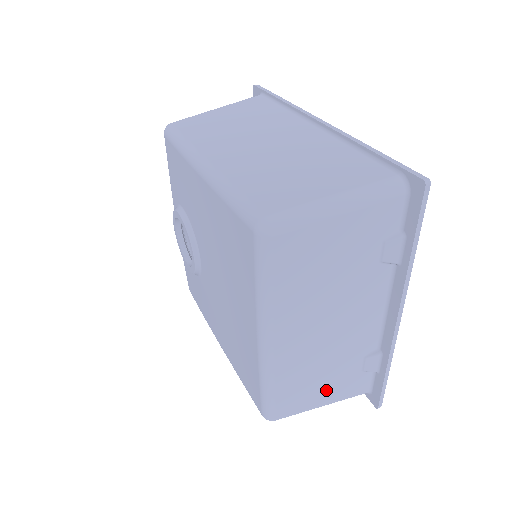
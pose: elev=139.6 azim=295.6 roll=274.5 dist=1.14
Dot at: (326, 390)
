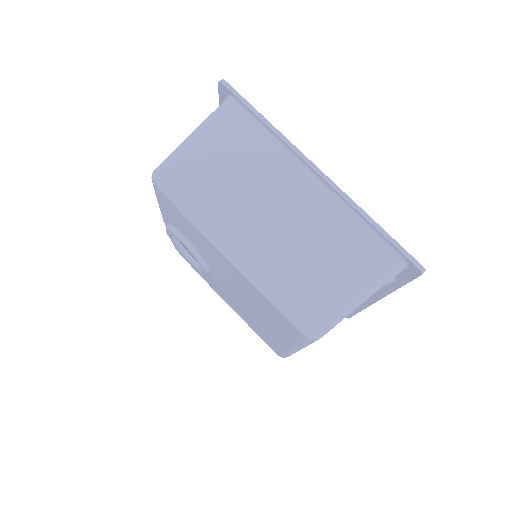
Dot at: occluded
